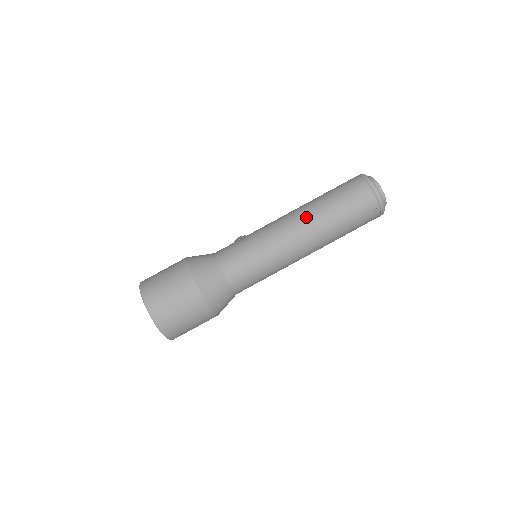
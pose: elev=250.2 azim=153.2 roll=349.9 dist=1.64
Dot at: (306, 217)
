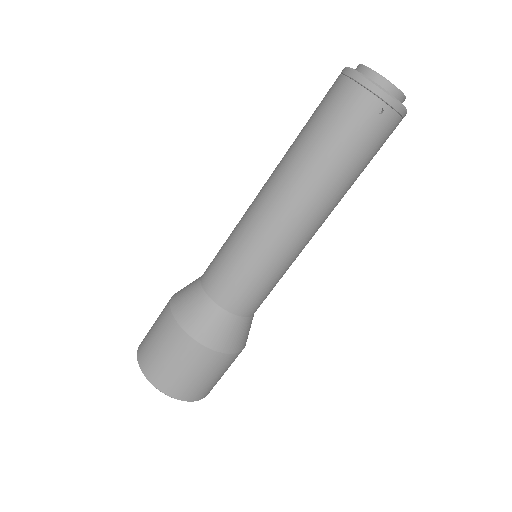
Dot at: (281, 176)
